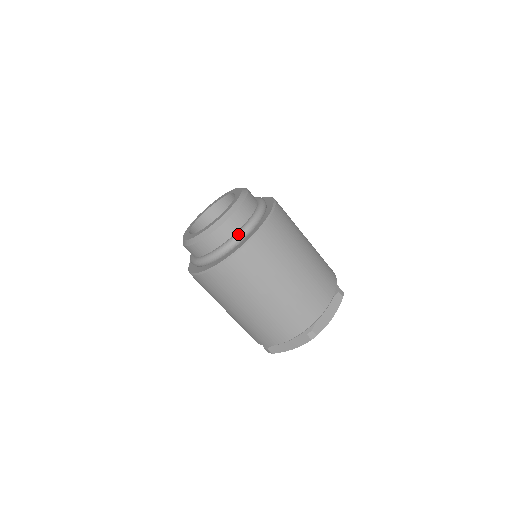
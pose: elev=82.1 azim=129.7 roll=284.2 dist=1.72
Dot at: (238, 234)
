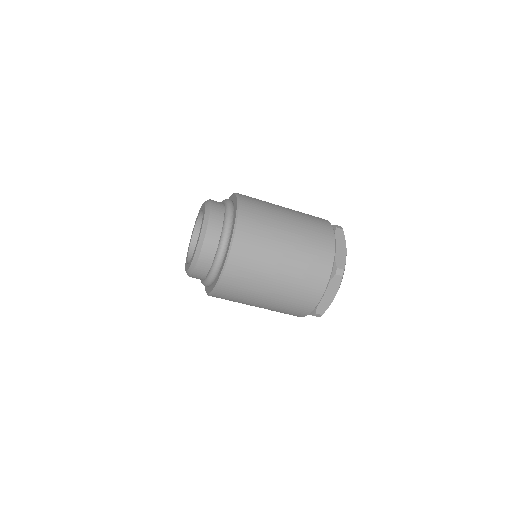
Dot at: (223, 231)
